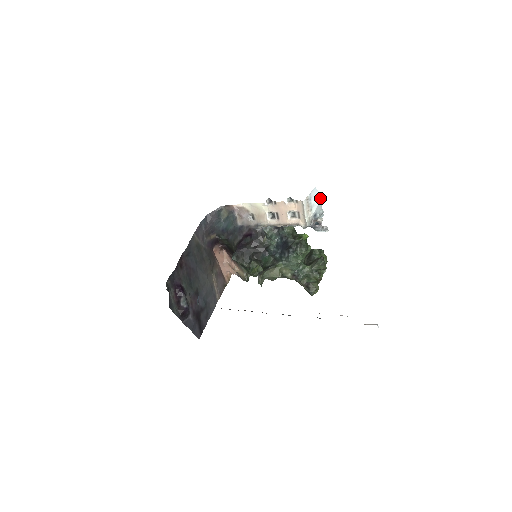
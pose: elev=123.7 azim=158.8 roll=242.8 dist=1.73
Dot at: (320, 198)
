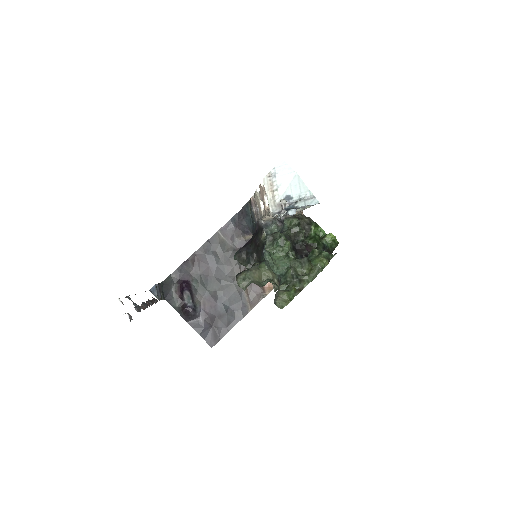
Dot at: (293, 174)
